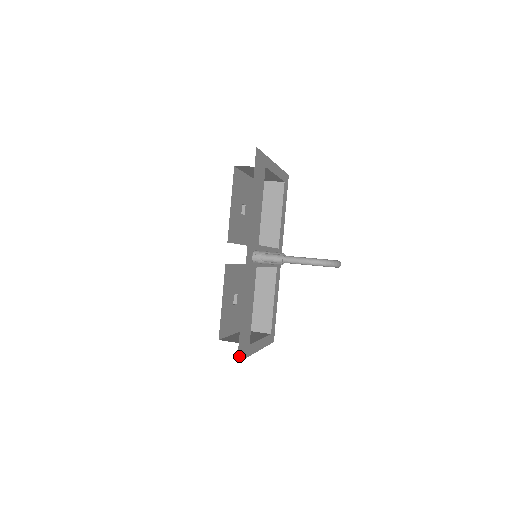
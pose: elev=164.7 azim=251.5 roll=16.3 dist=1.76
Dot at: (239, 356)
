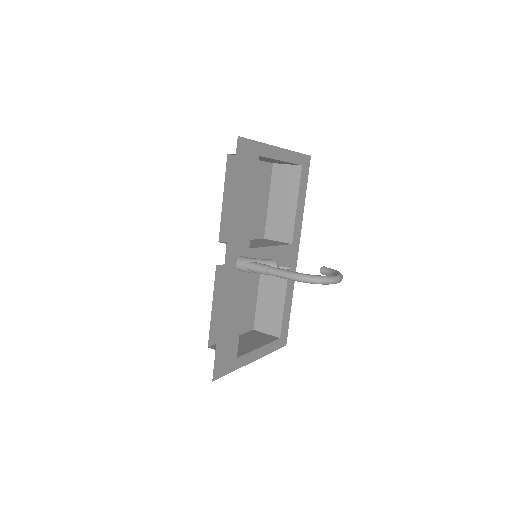
Dot at: (216, 373)
